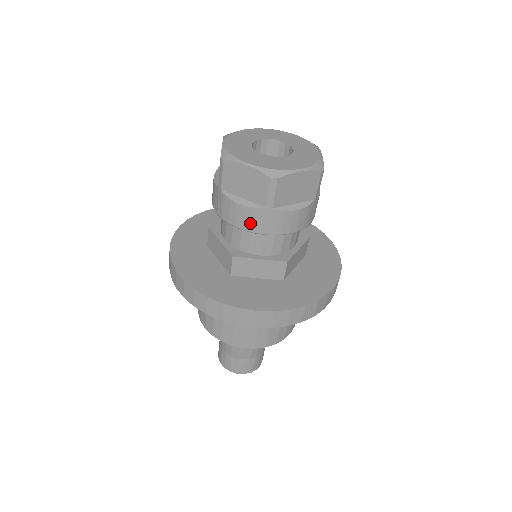
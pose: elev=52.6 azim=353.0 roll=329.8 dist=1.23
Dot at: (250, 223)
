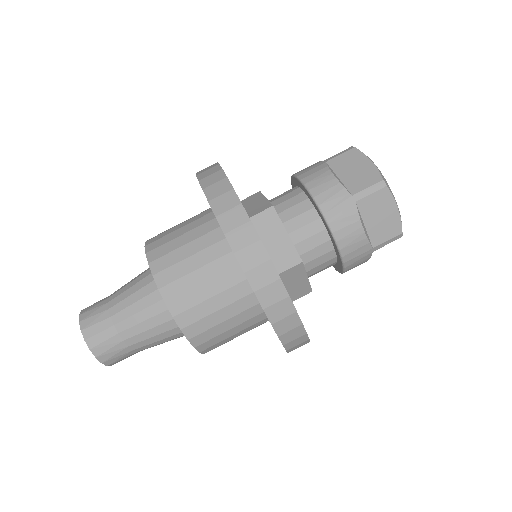
Dot at: (351, 249)
